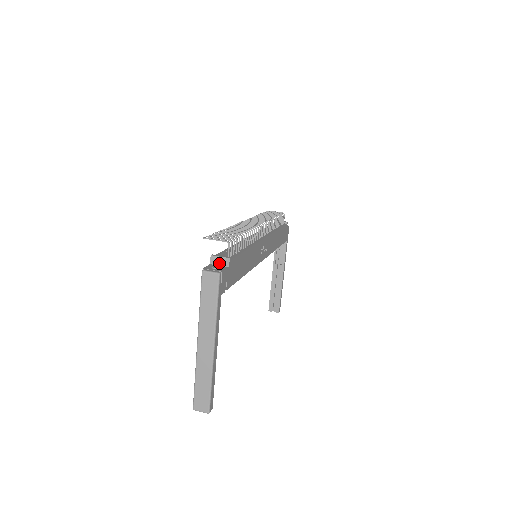
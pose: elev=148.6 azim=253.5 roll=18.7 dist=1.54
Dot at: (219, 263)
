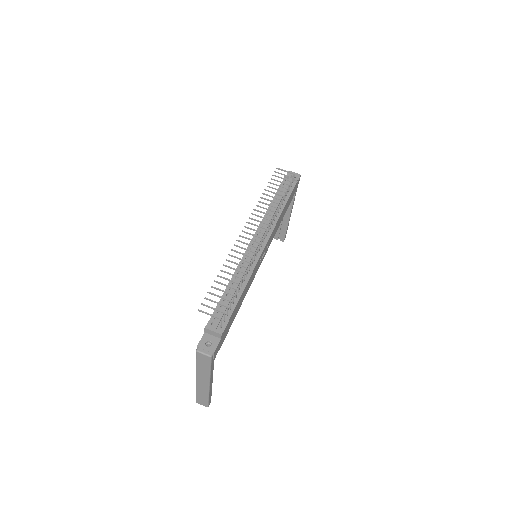
Dot at: (212, 334)
